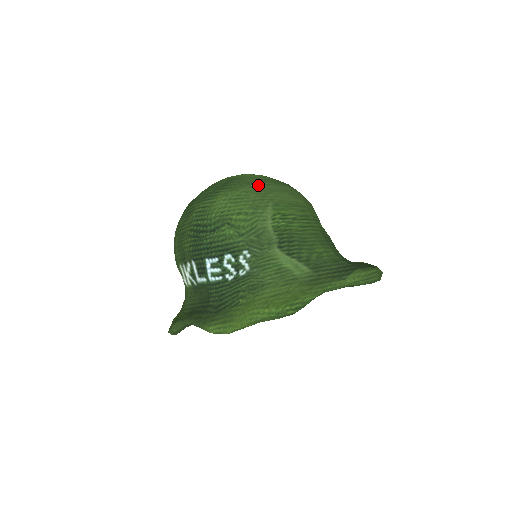
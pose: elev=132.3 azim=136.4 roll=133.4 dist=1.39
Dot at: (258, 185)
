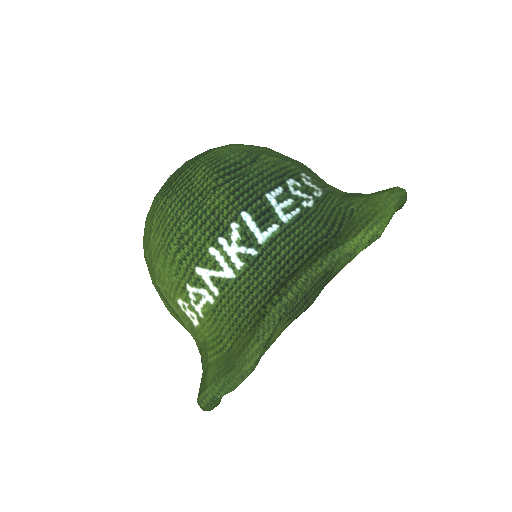
Dot at: occluded
